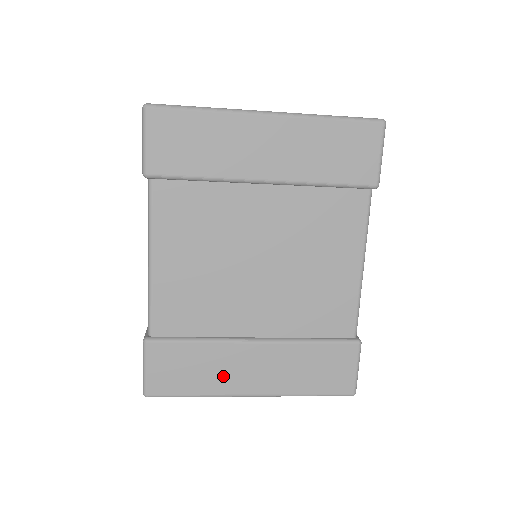
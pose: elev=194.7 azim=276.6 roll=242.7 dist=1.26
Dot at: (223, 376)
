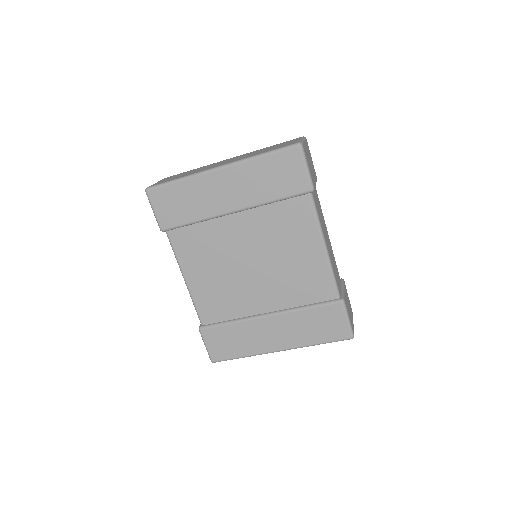
Dot at: (255, 342)
